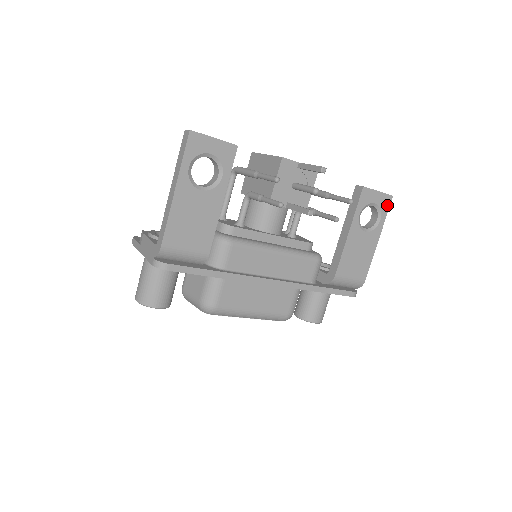
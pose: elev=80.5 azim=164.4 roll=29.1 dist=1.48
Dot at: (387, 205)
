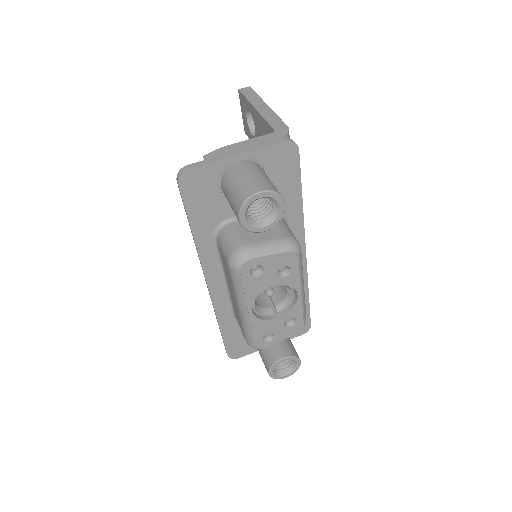
Dot at: occluded
